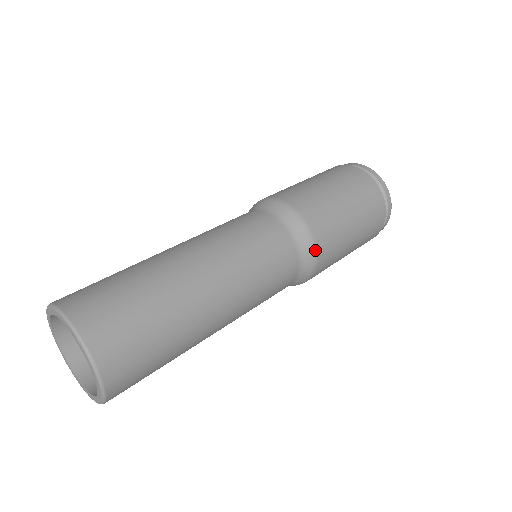
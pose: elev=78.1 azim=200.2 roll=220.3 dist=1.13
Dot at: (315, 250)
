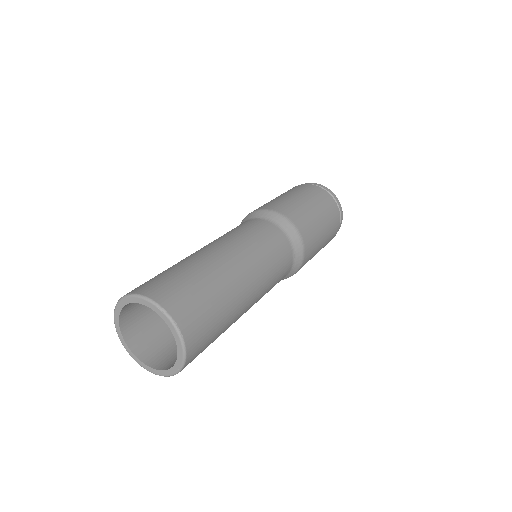
Dot at: (300, 237)
